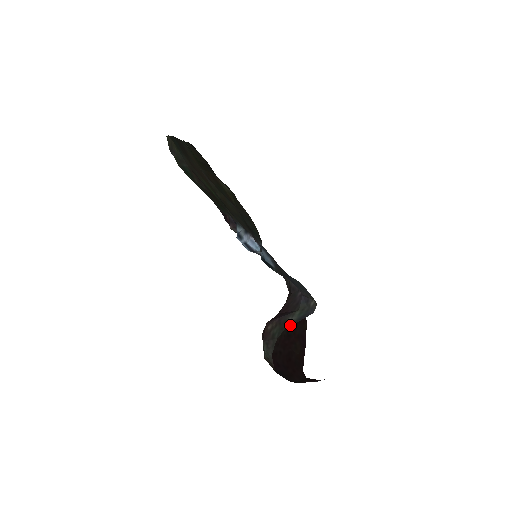
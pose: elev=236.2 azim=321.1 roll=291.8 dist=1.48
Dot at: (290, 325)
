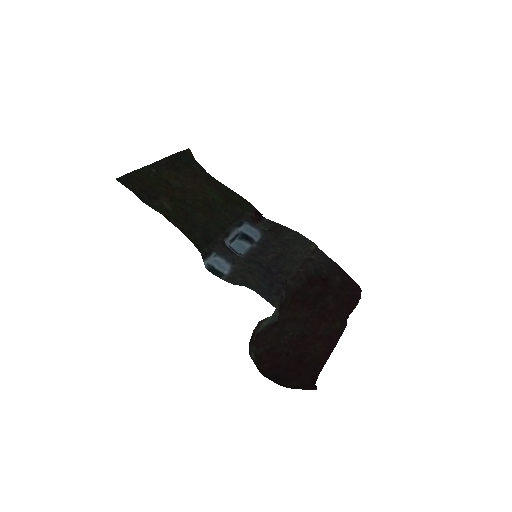
Dot at: (259, 331)
